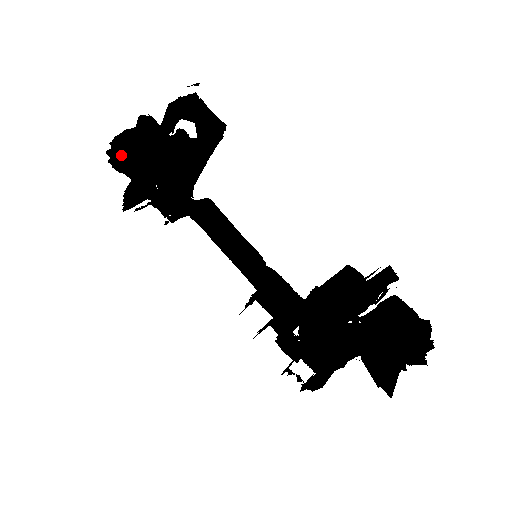
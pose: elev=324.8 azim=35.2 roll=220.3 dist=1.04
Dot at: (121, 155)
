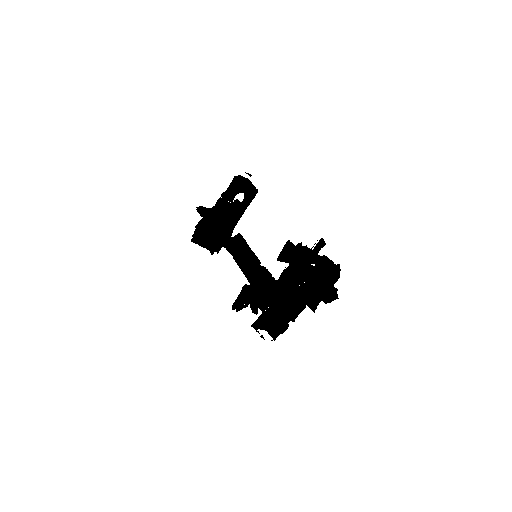
Dot at: (202, 212)
